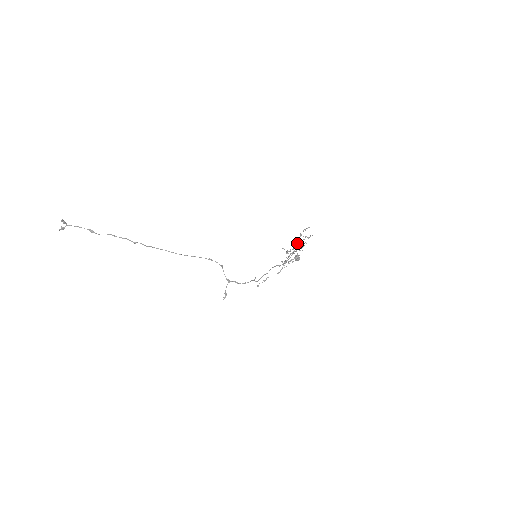
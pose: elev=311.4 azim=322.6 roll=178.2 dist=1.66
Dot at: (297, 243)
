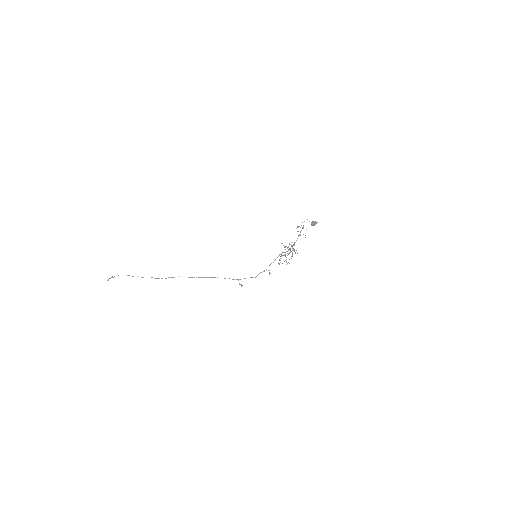
Dot at: (285, 254)
